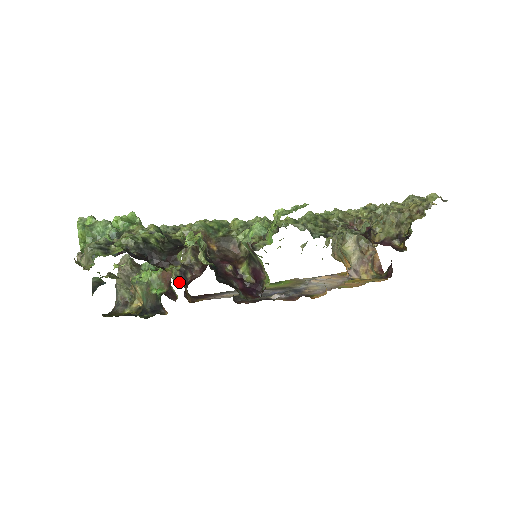
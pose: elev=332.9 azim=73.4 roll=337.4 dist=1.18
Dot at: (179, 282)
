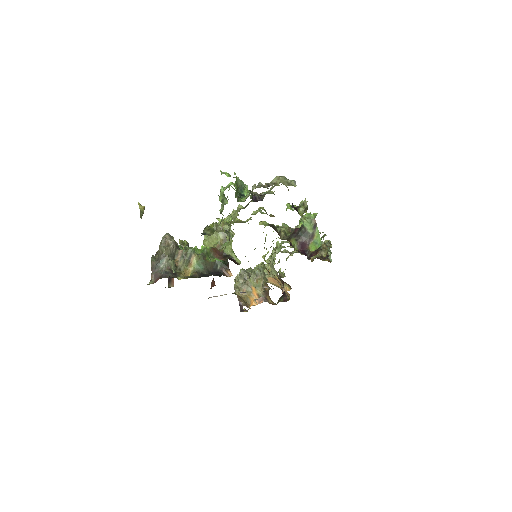
Dot at: occluded
